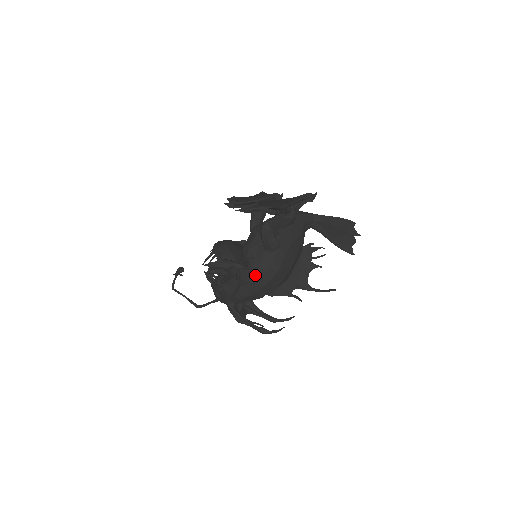
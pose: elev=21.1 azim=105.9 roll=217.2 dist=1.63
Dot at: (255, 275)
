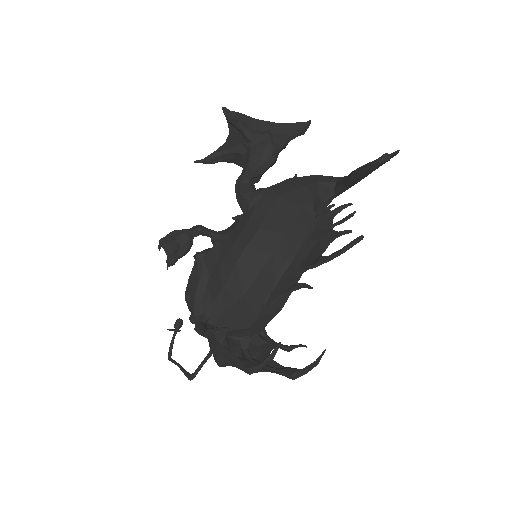
Dot at: (224, 247)
